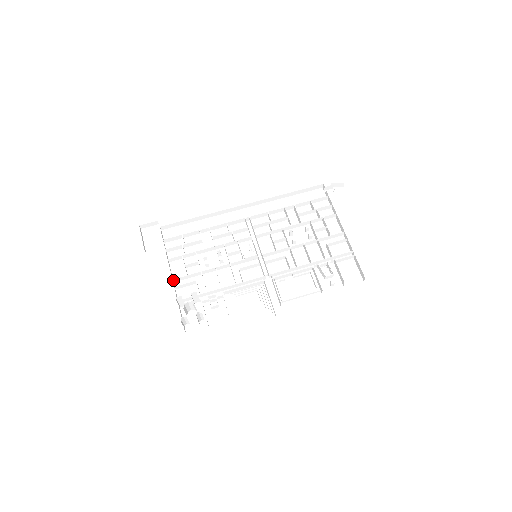
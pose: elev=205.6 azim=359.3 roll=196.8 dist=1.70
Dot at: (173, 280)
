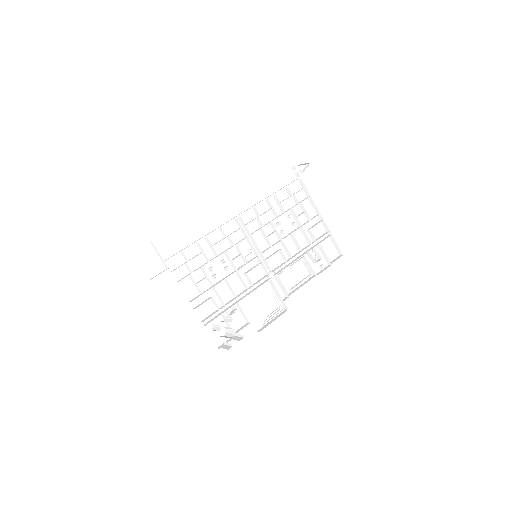
Dot at: (190, 302)
